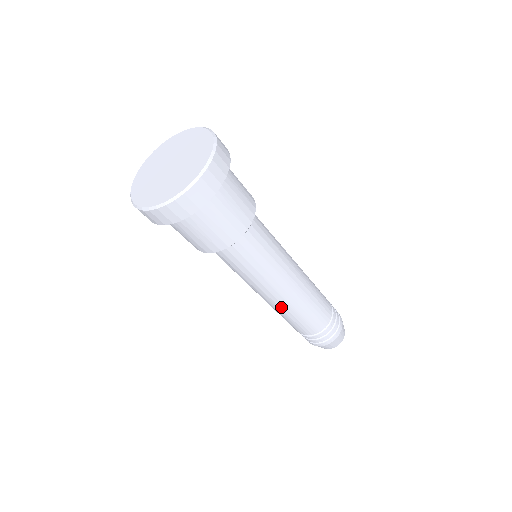
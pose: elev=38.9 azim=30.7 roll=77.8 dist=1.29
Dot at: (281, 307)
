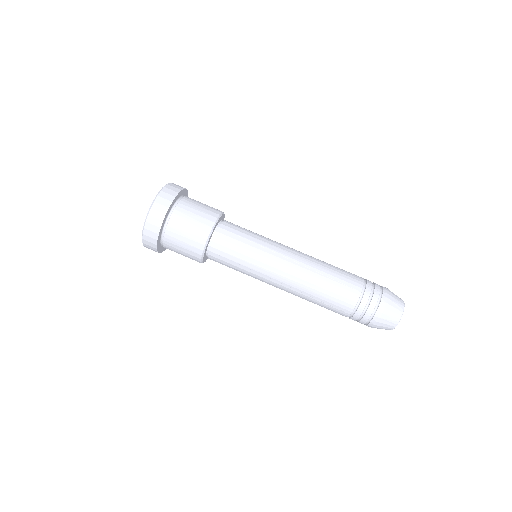
Dot at: (300, 282)
